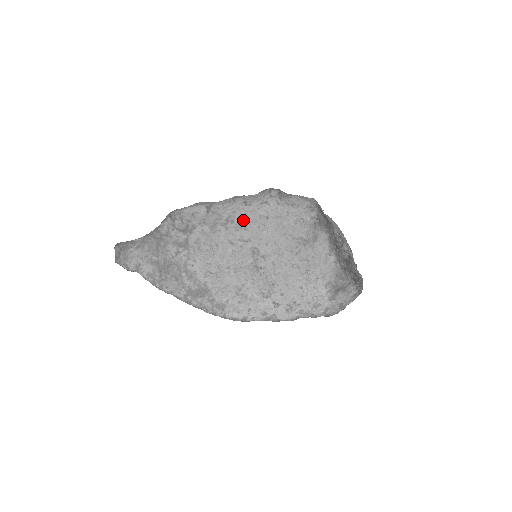
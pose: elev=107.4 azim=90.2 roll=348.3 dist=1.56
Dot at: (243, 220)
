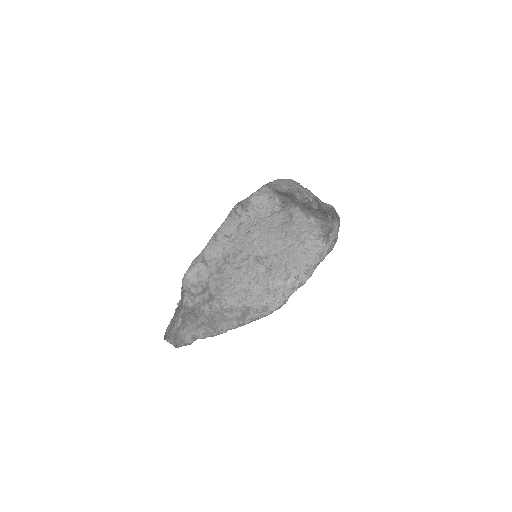
Dot at: (235, 248)
